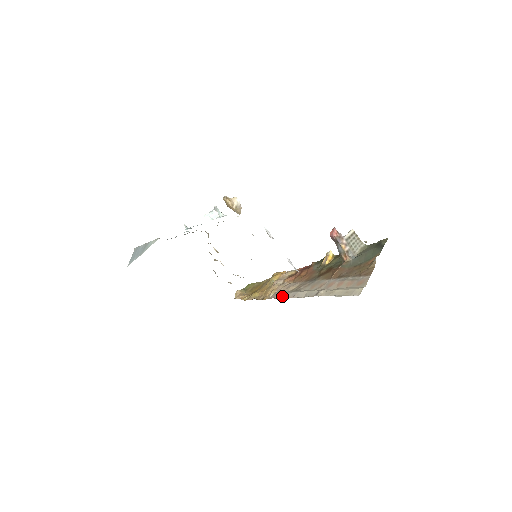
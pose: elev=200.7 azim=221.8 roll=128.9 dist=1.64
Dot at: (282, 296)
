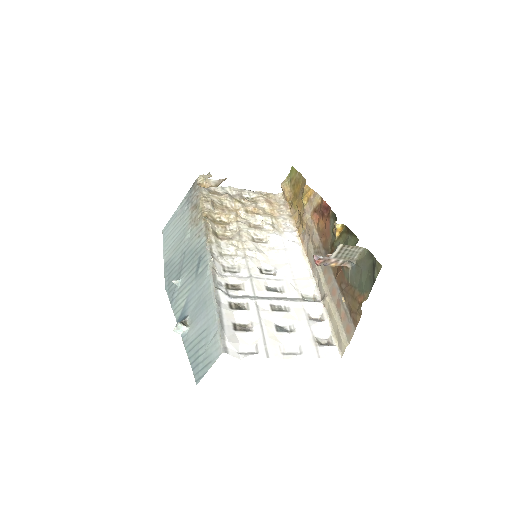
Dot at: (307, 252)
